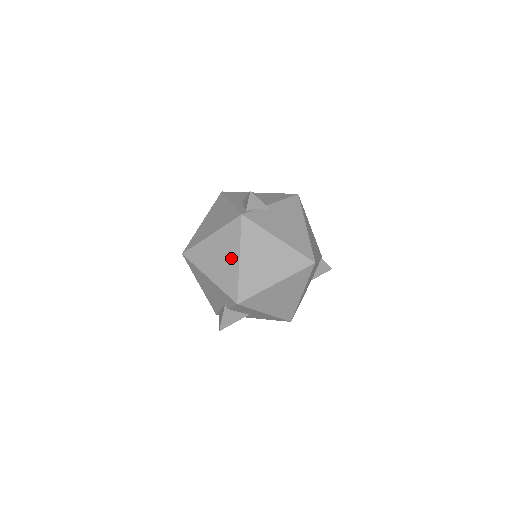
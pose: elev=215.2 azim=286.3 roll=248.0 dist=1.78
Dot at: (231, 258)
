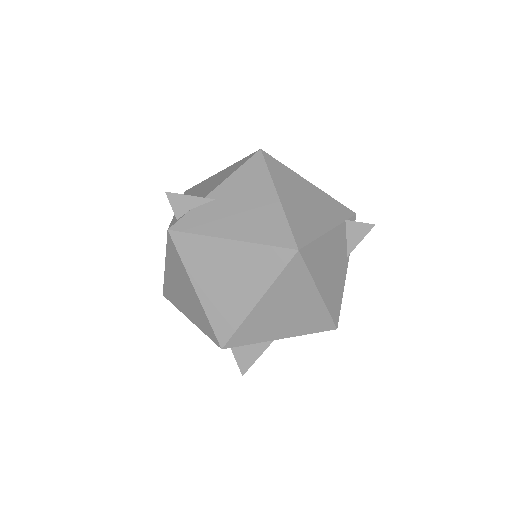
Dot at: (189, 290)
